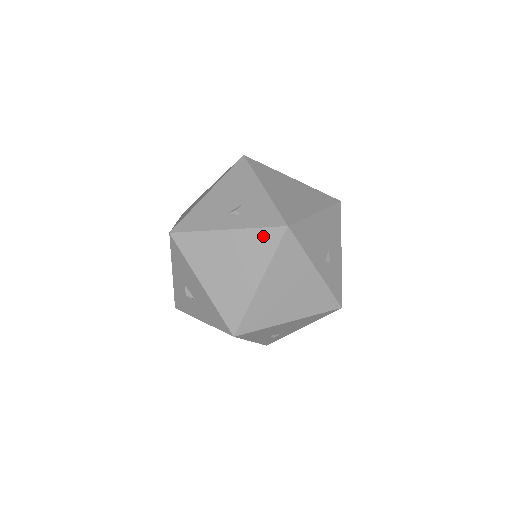
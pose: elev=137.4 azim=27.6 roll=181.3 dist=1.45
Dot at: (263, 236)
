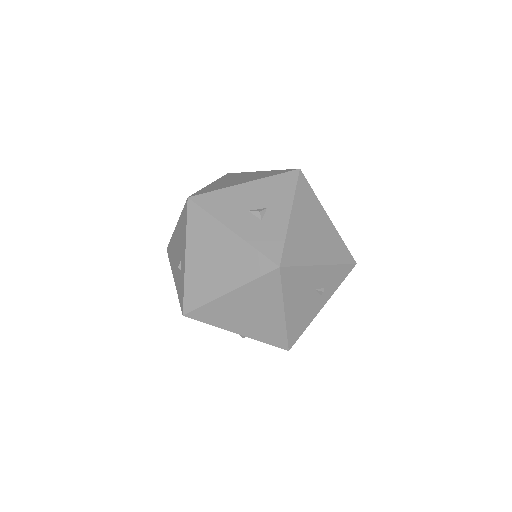
Dot at: occluded
